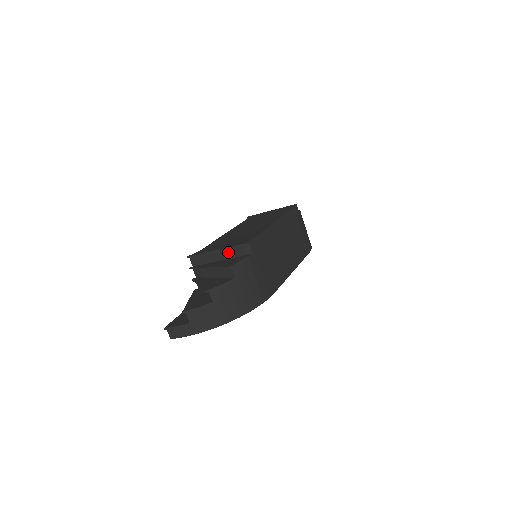
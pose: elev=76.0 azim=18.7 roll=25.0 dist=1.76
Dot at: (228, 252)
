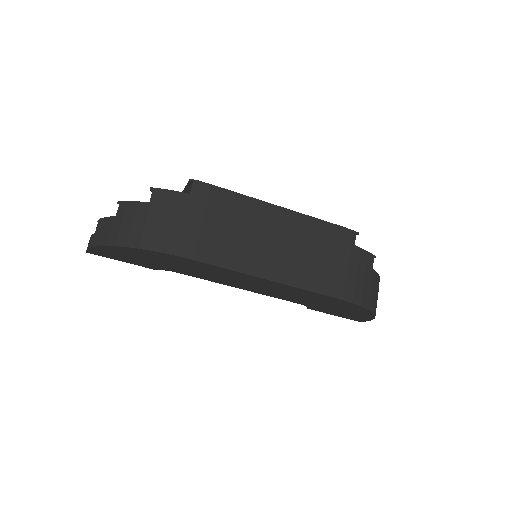
Dot at: occluded
